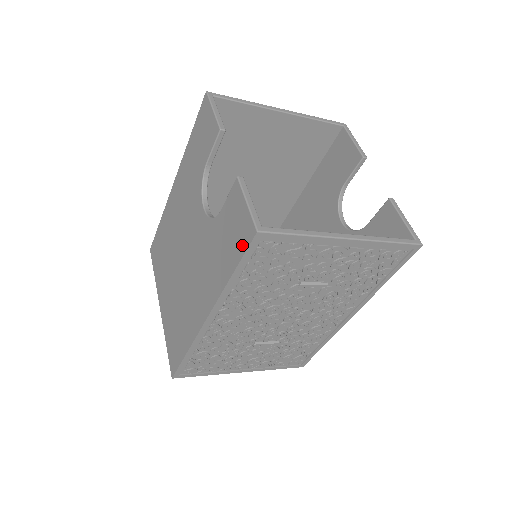
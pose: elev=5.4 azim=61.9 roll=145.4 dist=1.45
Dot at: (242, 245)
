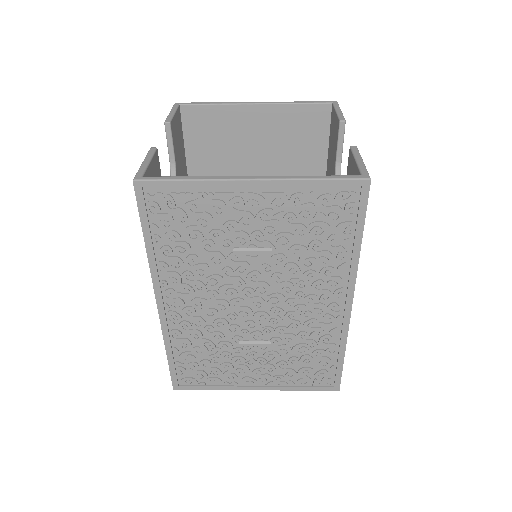
Dot at: occluded
